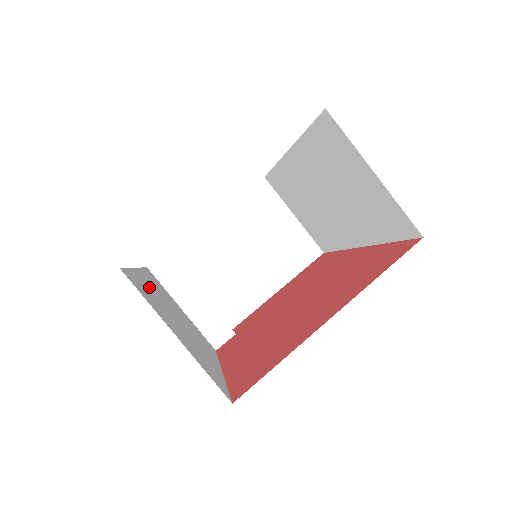
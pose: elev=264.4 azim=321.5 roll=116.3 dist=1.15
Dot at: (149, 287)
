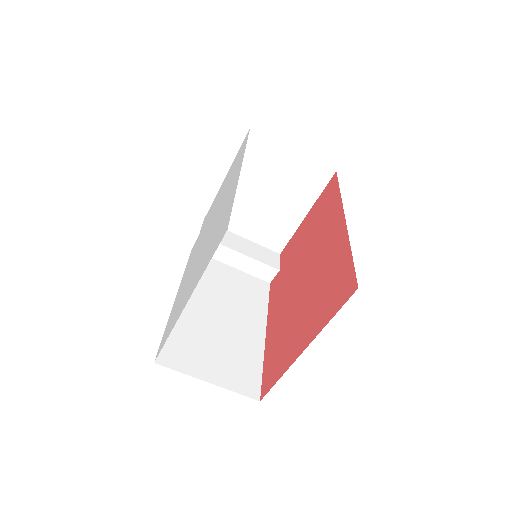
Dot at: (187, 320)
